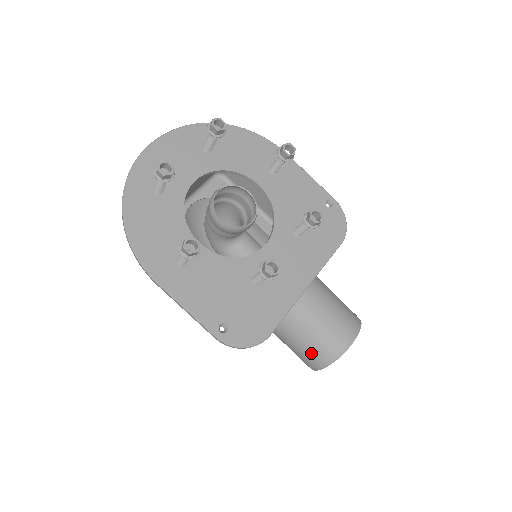
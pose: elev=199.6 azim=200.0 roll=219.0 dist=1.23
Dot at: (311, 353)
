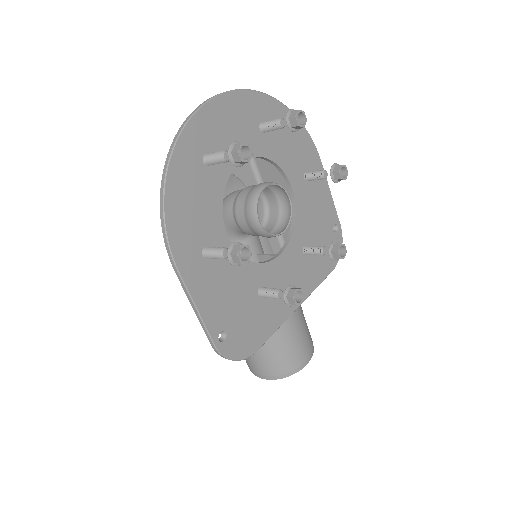
Dot at: (267, 364)
